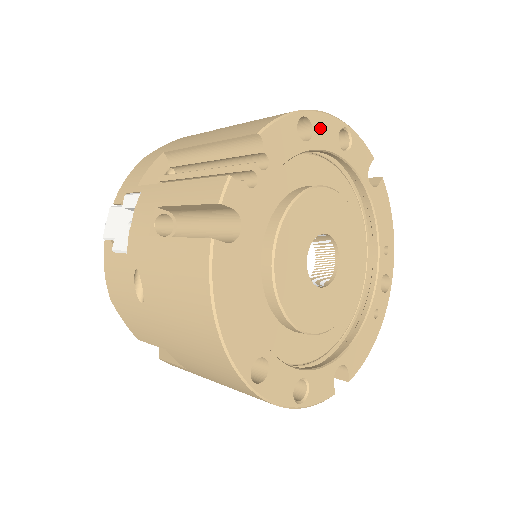
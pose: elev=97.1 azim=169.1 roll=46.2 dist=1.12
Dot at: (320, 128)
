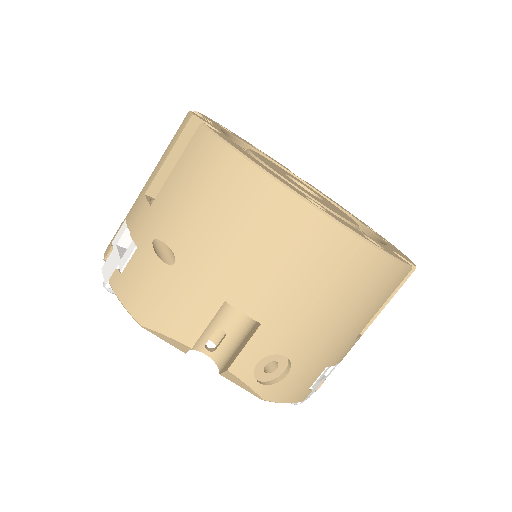
Dot at: occluded
